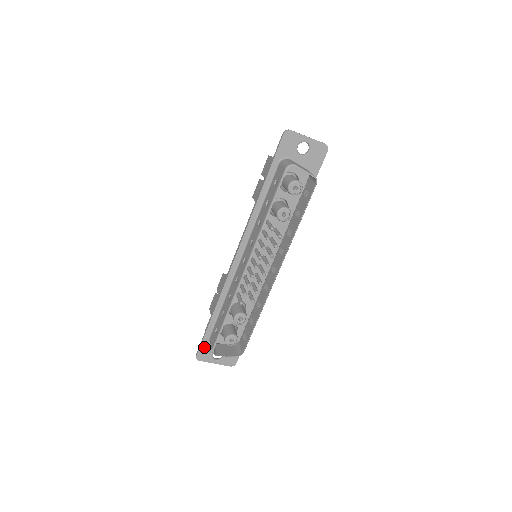
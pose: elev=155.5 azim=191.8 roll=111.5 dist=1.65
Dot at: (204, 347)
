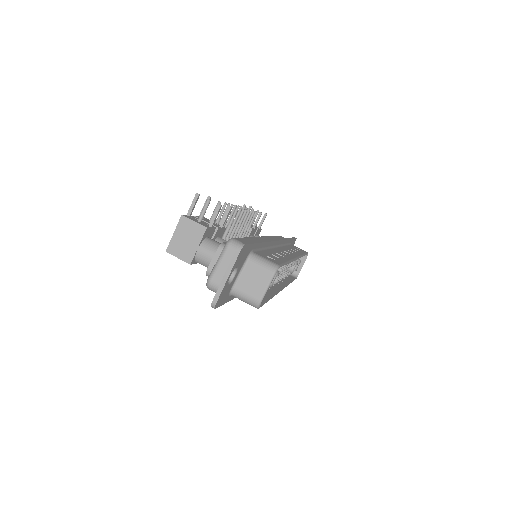
Dot at: occluded
